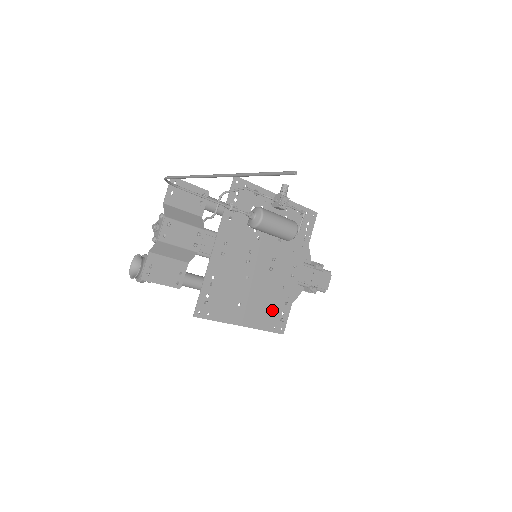
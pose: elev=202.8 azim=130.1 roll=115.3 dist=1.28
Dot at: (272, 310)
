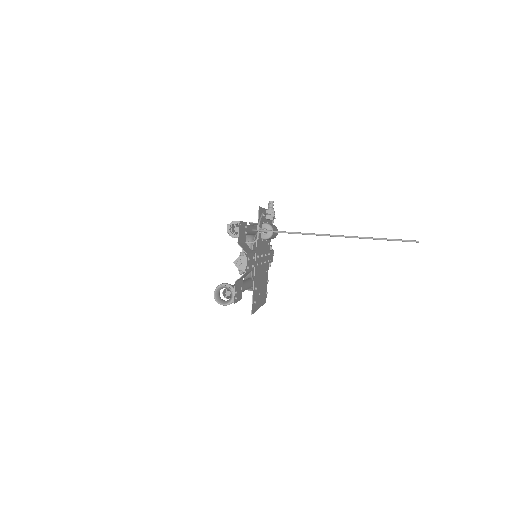
Dot at: (264, 289)
